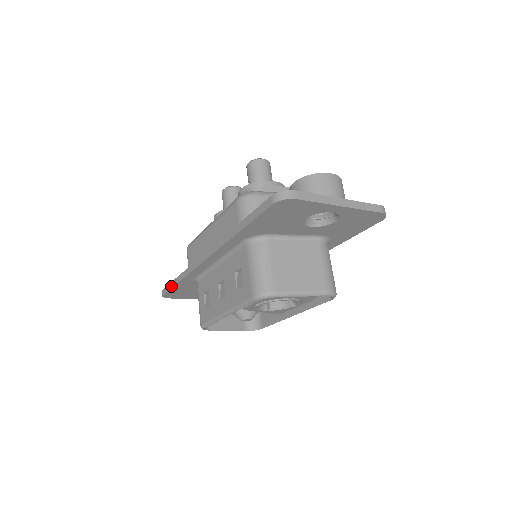
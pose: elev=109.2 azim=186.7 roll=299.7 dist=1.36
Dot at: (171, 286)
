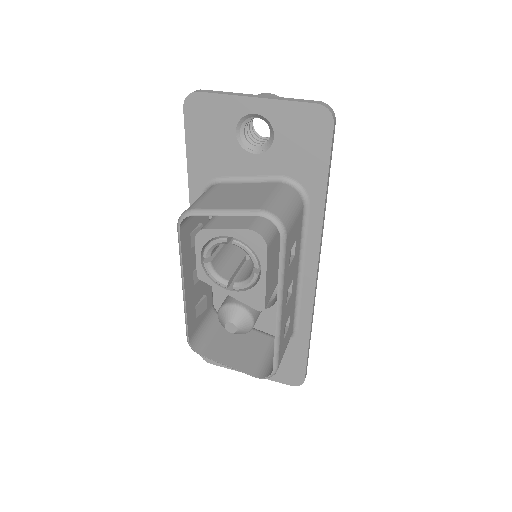
Dot at: occluded
